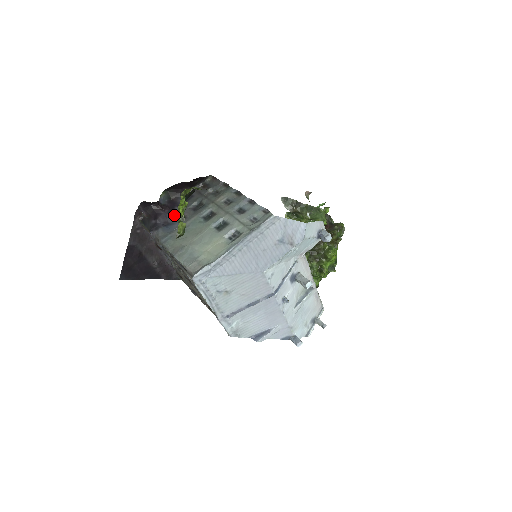
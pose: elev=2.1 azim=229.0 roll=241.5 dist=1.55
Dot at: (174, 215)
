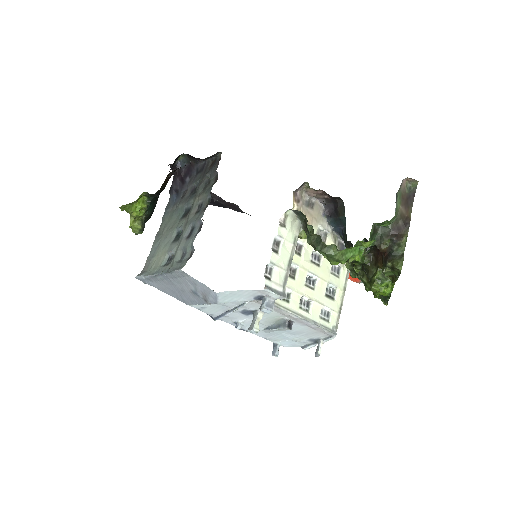
Dot at: (183, 186)
